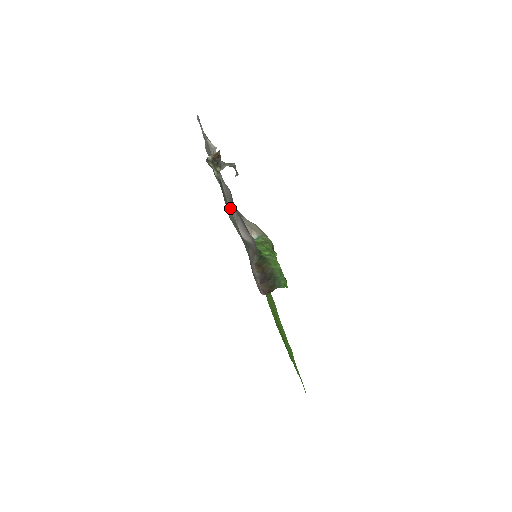
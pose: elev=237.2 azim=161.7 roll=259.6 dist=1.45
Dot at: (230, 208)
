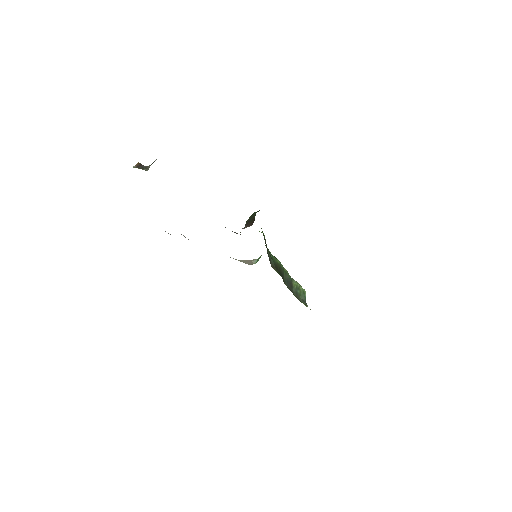
Dot at: occluded
